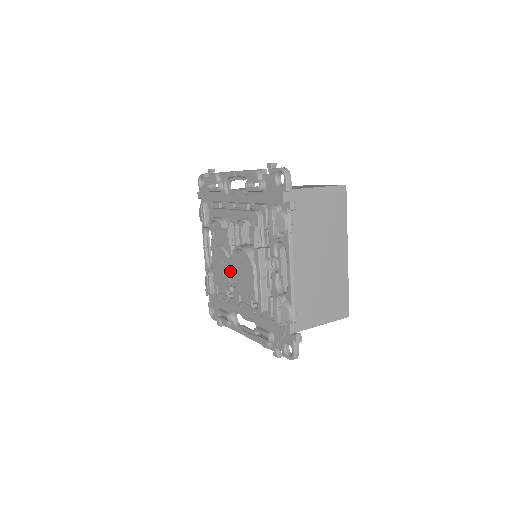
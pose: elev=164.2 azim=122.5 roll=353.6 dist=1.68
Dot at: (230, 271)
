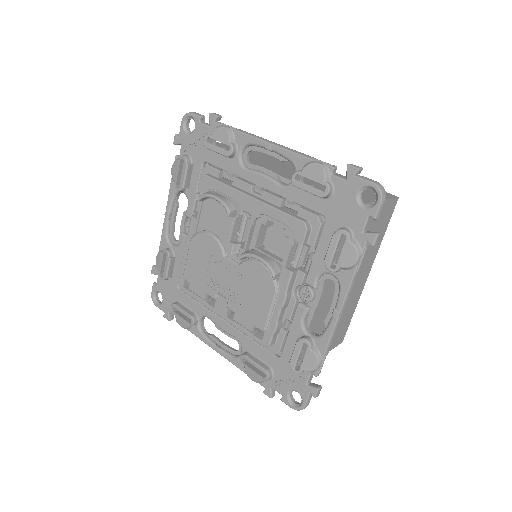
Dot at: (223, 275)
